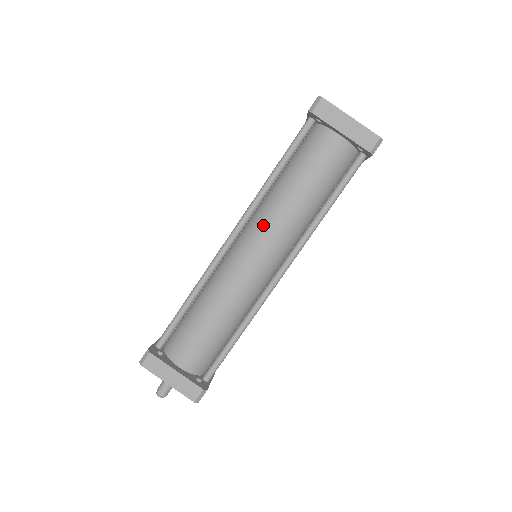
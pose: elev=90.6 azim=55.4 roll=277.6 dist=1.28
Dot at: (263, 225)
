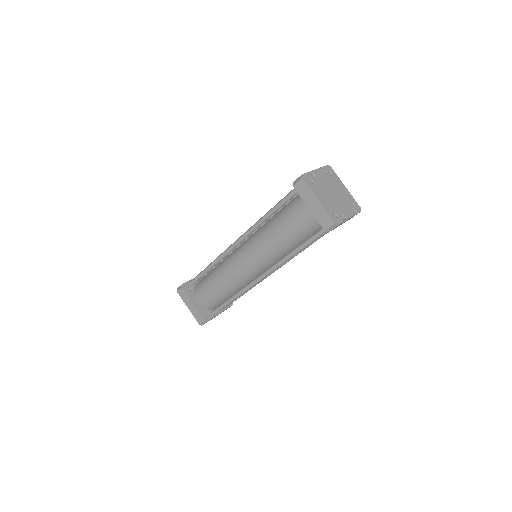
Dot at: (254, 244)
